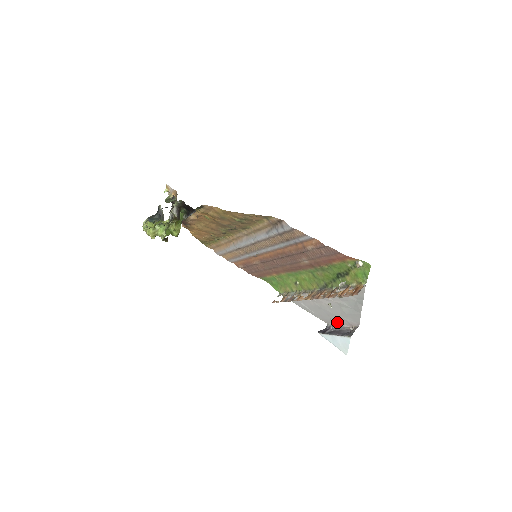
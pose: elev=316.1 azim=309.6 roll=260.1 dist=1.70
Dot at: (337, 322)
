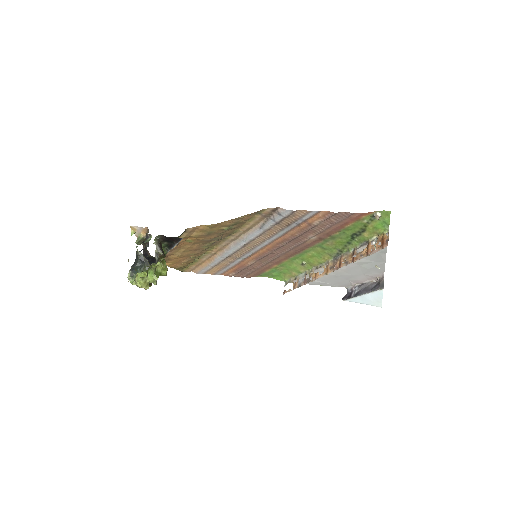
Dot at: (358, 281)
